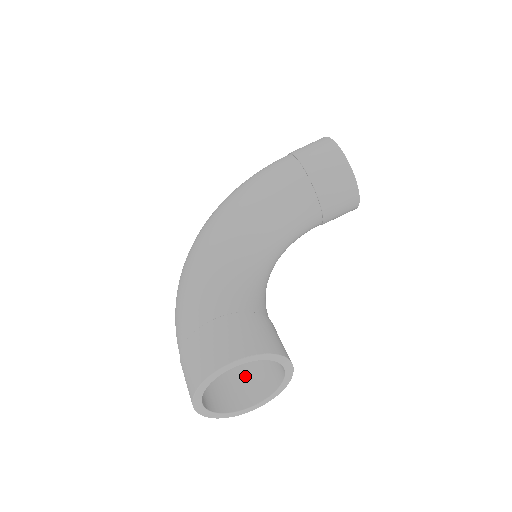
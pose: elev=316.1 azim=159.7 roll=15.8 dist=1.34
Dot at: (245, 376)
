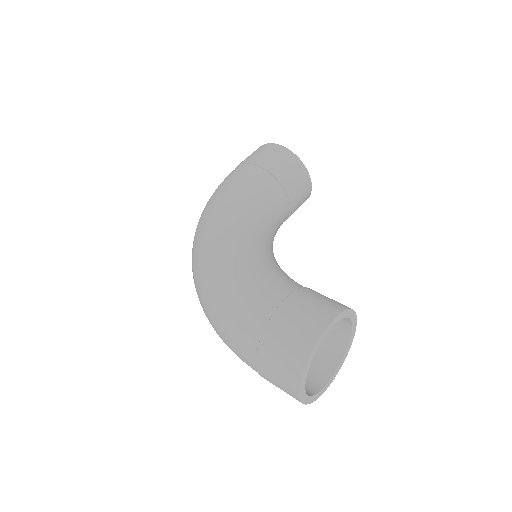
Dot at: occluded
